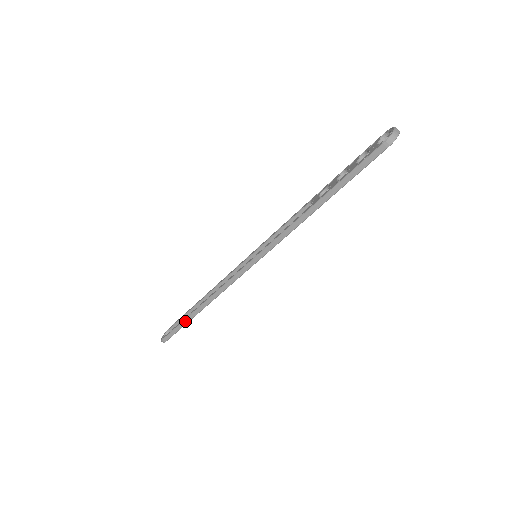
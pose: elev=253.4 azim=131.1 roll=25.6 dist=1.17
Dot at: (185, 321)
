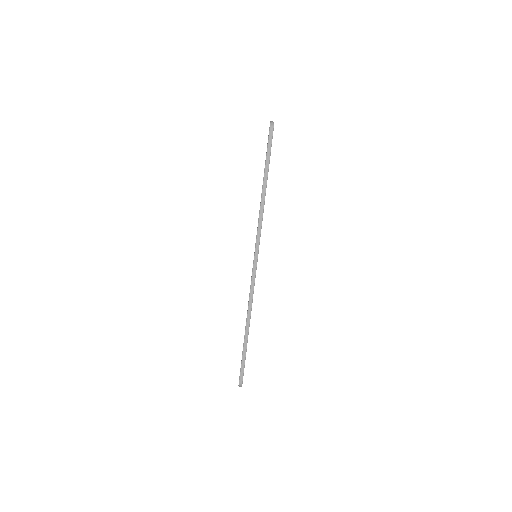
Dot at: (244, 348)
